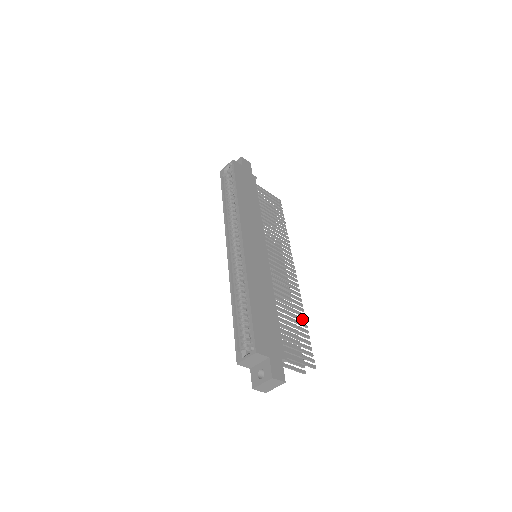
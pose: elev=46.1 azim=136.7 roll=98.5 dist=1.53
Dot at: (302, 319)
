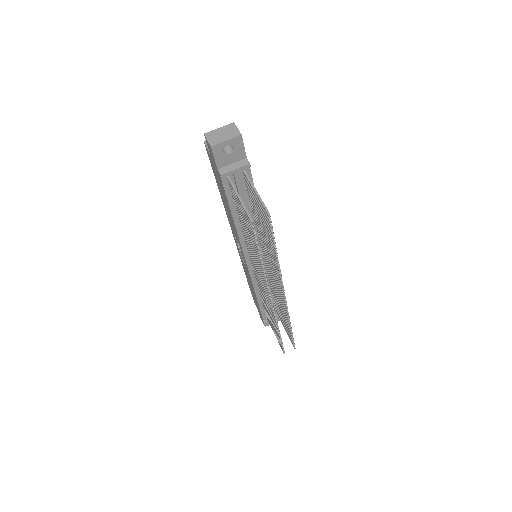
Dot at: occluded
